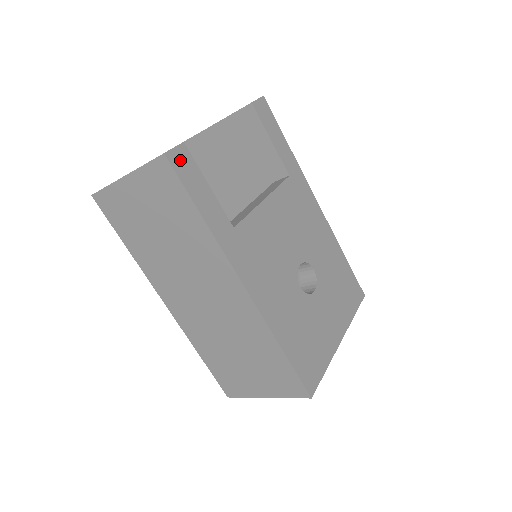
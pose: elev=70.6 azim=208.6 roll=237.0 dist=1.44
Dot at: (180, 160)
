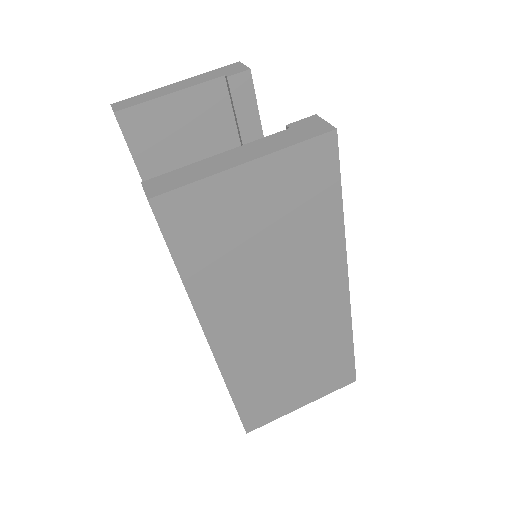
Dot at: occluded
